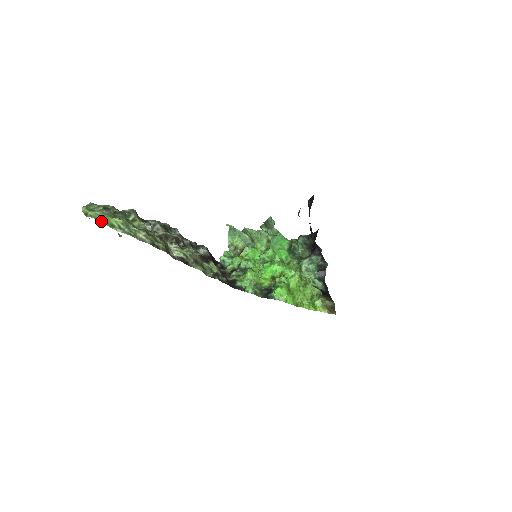
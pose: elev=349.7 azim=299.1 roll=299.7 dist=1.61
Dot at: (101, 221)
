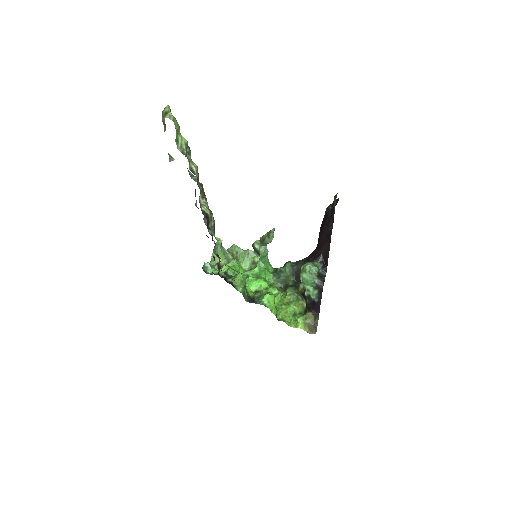
Dot at: (175, 127)
